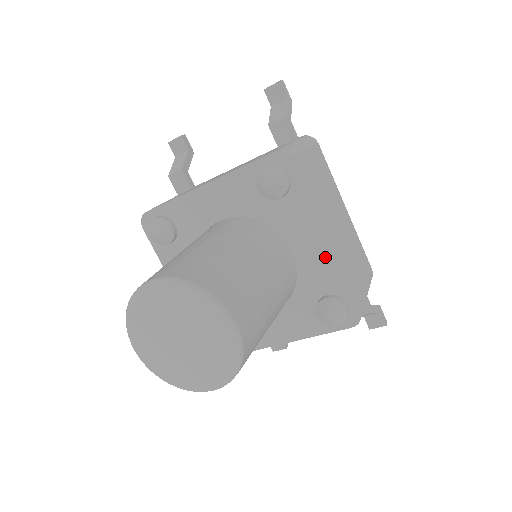
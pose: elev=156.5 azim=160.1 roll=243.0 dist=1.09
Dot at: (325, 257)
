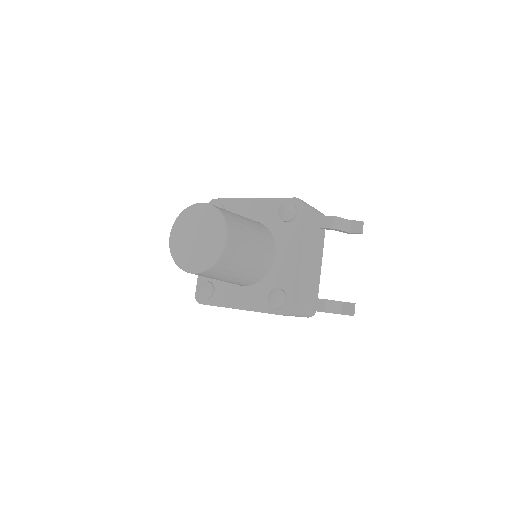
Dot at: (261, 204)
